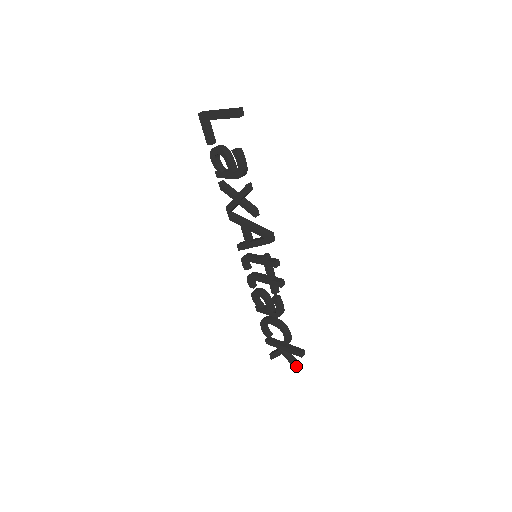
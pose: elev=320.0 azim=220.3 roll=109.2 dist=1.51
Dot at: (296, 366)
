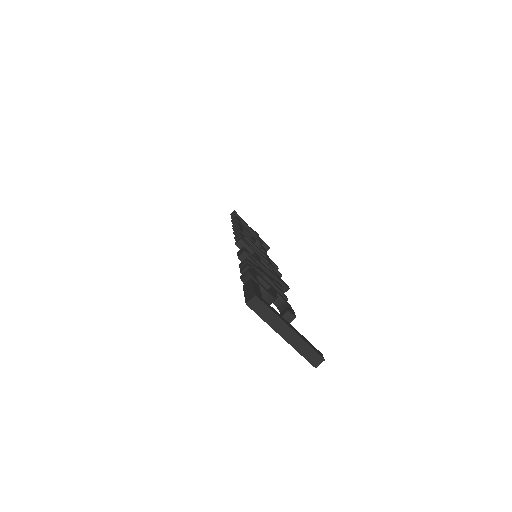
Dot at: occluded
